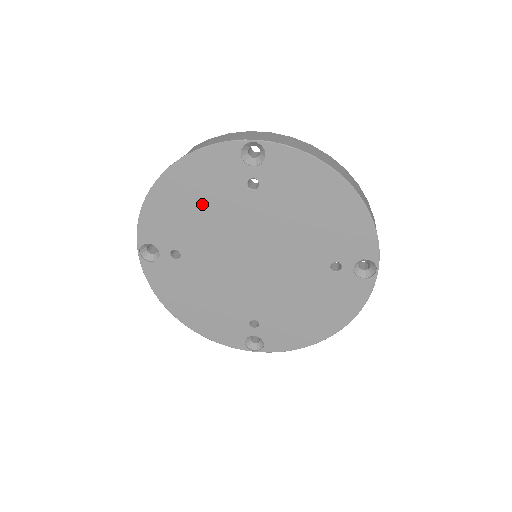
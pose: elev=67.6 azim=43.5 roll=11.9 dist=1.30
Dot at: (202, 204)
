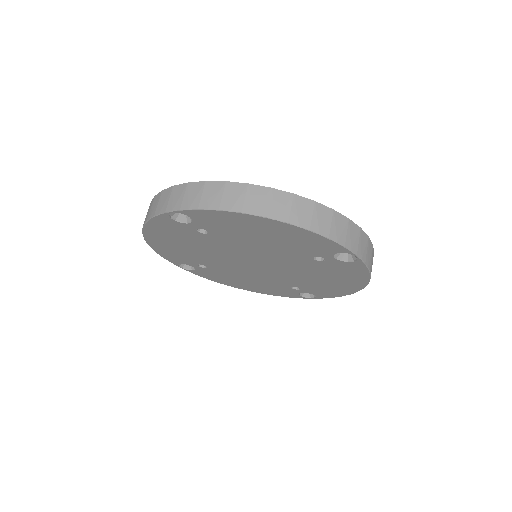
Dot at: (185, 244)
